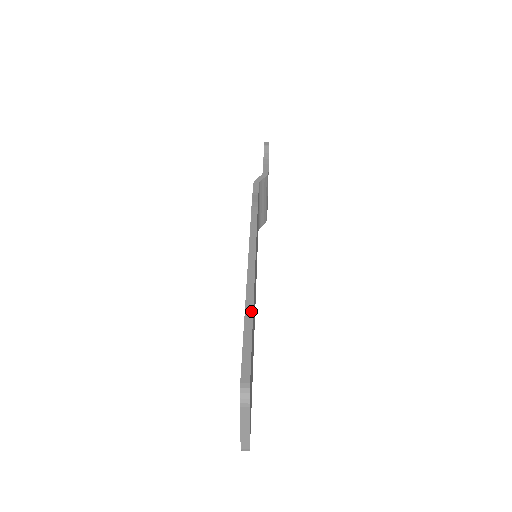
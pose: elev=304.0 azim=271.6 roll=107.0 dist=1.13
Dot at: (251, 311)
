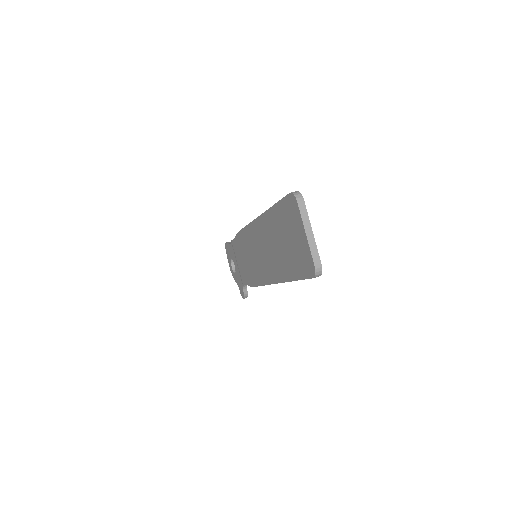
Dot at: occluded
